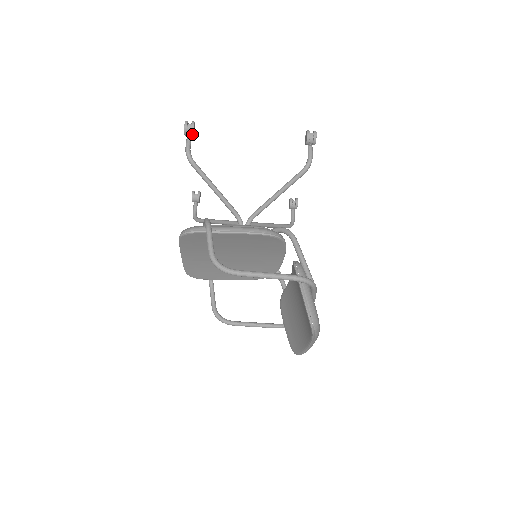
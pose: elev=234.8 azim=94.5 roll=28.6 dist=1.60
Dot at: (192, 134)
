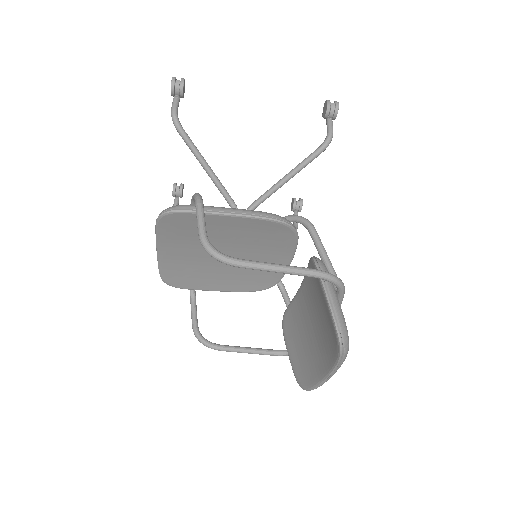
Dot at: (181, 93)
